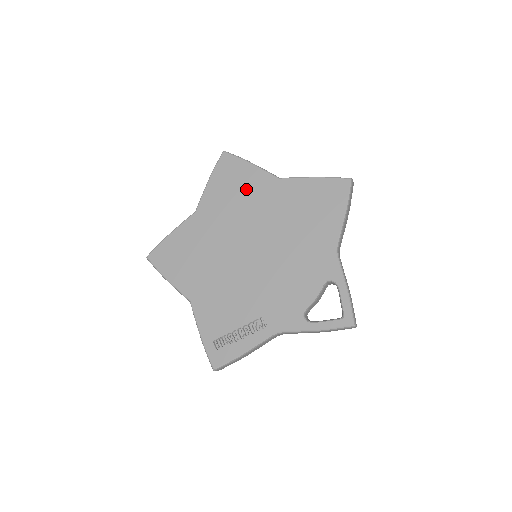
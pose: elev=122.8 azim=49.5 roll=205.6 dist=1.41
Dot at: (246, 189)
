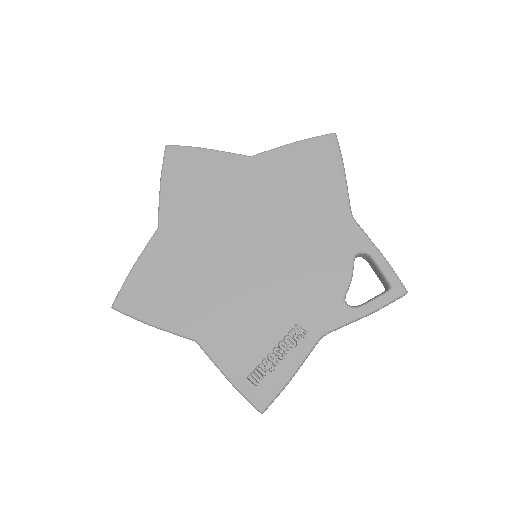
Dot at: (214, 181)
